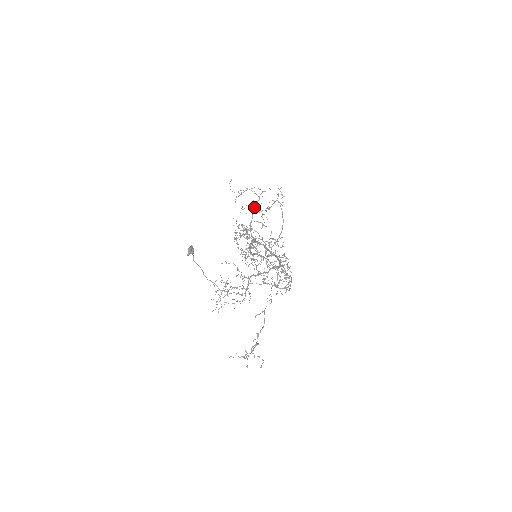
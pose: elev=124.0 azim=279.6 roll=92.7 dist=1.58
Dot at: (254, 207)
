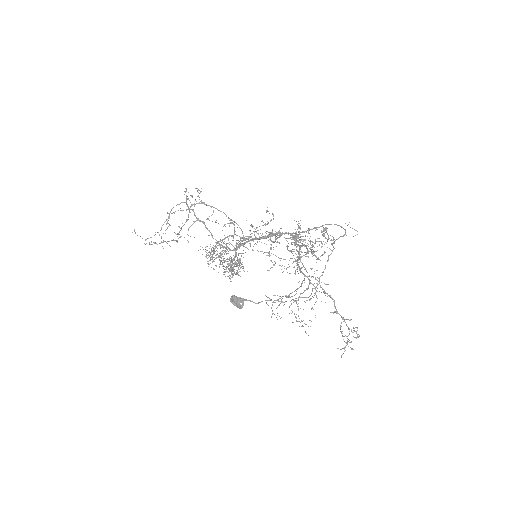
Dot at: (200, 221)
